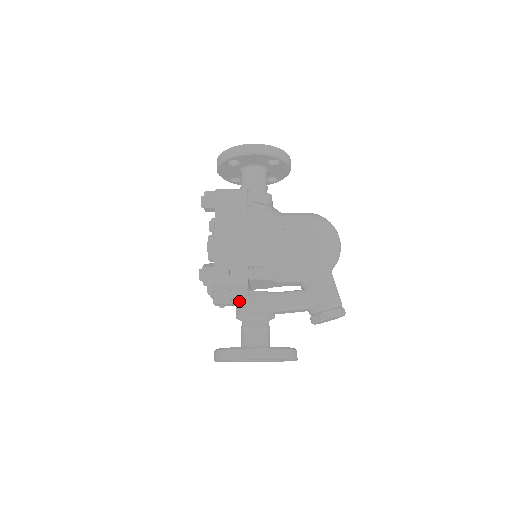
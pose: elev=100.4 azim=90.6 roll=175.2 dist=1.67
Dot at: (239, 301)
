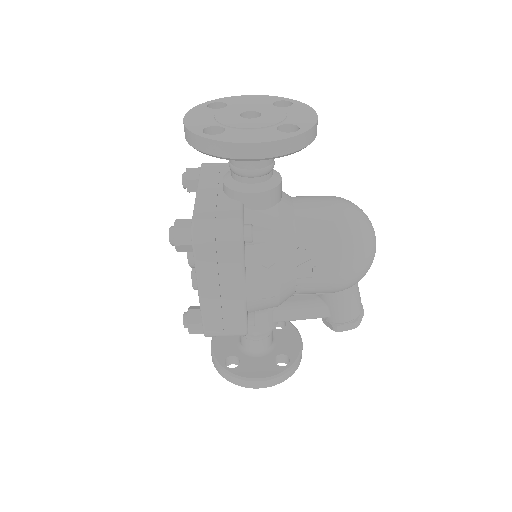
Dot at: occluded
